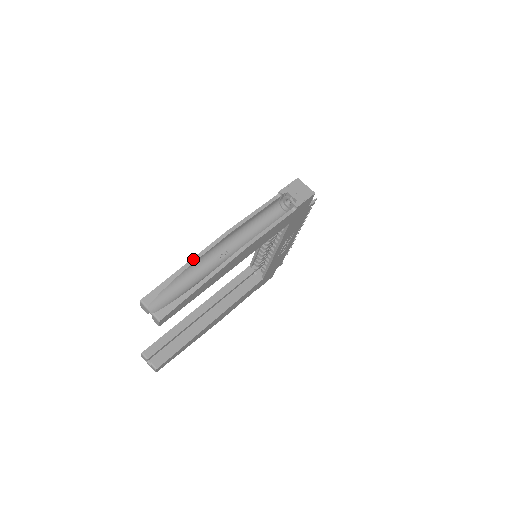
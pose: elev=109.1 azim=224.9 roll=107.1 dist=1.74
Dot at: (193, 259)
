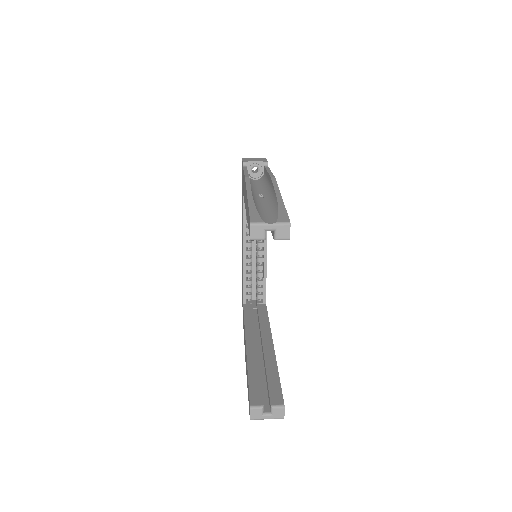
Dot at: (248, 193)
